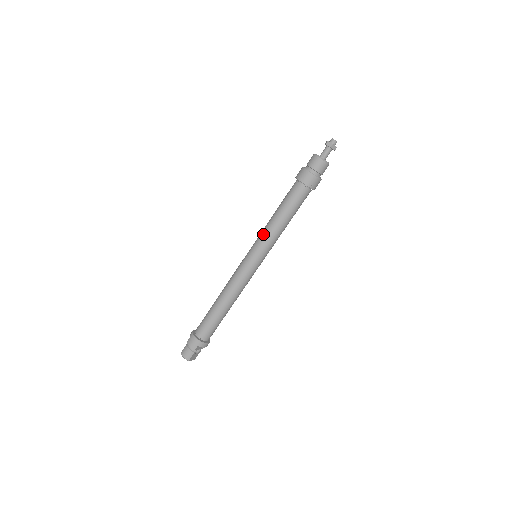
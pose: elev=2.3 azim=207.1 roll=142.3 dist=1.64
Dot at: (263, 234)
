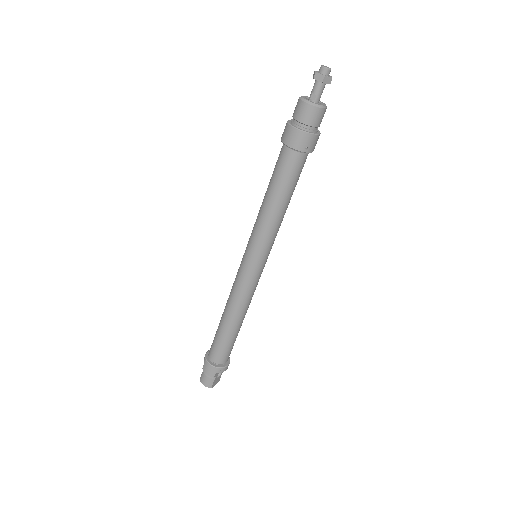
Dot at: (256, 229)
